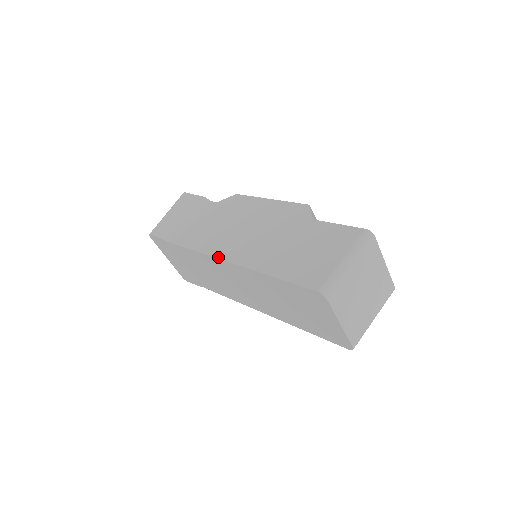
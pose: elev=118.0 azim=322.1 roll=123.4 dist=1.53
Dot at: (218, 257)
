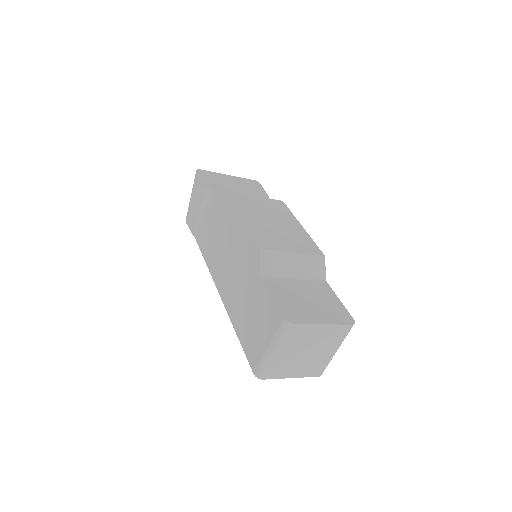
Dot at: (215, 284)
